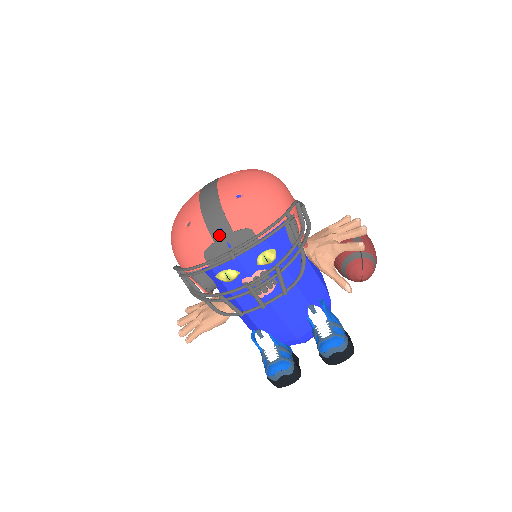
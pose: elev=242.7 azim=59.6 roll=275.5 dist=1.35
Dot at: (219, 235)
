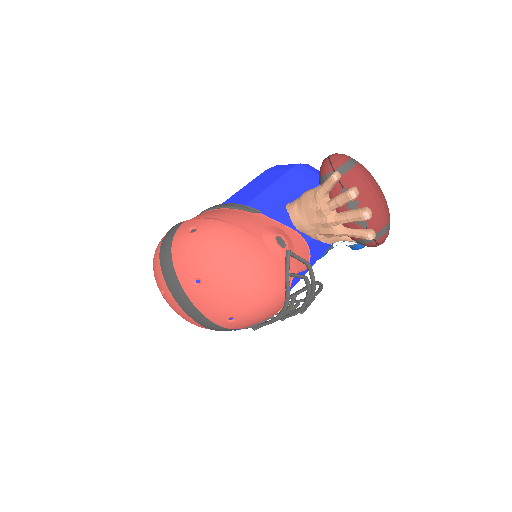
Dot at: (235, 330)
